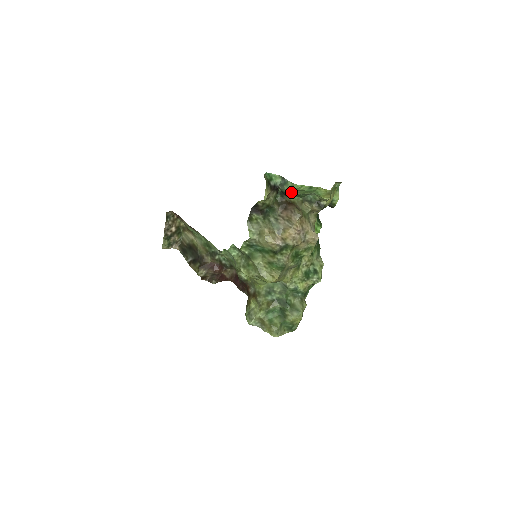
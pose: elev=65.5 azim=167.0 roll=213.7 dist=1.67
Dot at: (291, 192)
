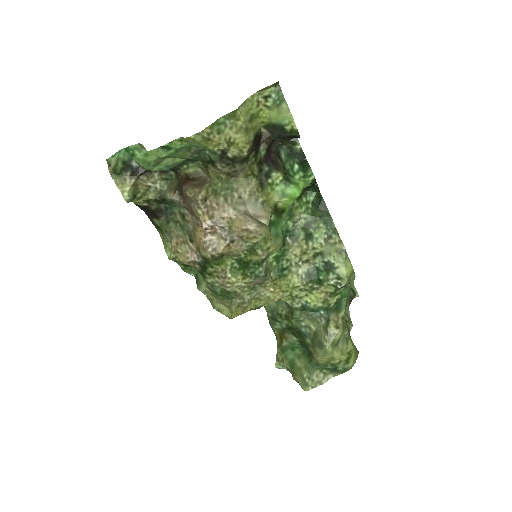
Dot at: (155, 168)
